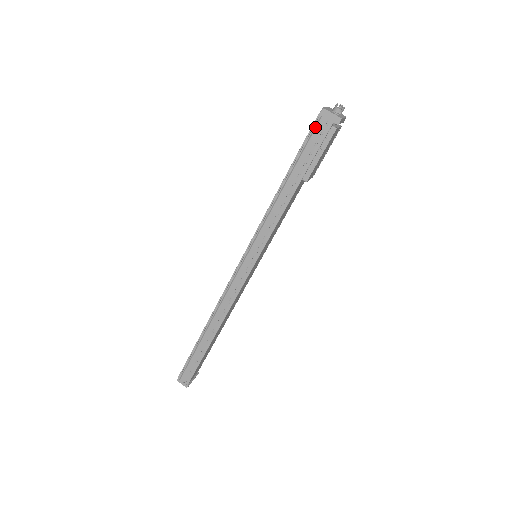
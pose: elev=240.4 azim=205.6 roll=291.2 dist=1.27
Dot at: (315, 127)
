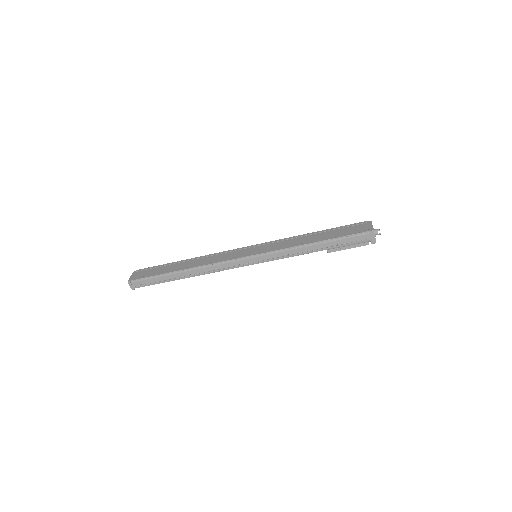
Dot at: (361, 235)
